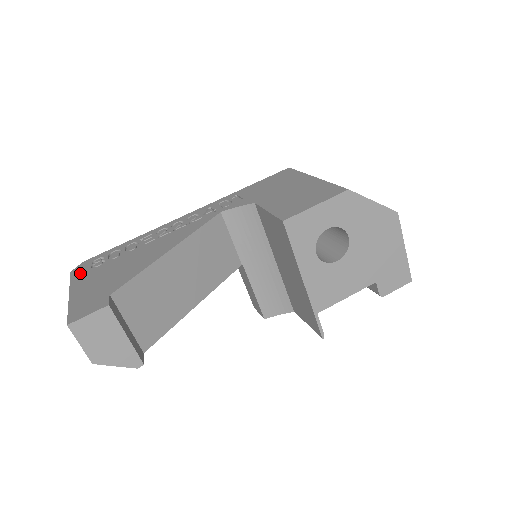
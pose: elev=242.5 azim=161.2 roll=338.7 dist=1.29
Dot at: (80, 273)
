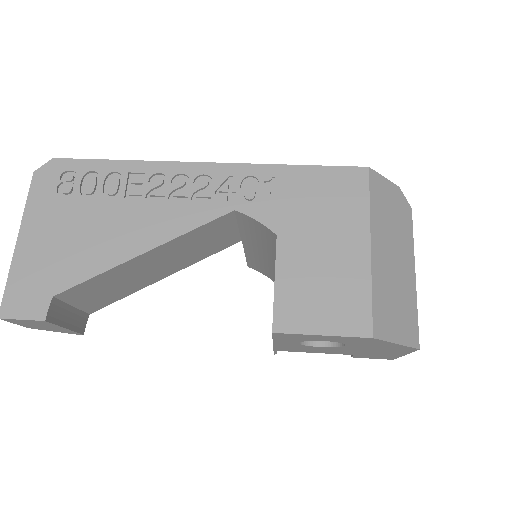
Dot at: (41, 192)
